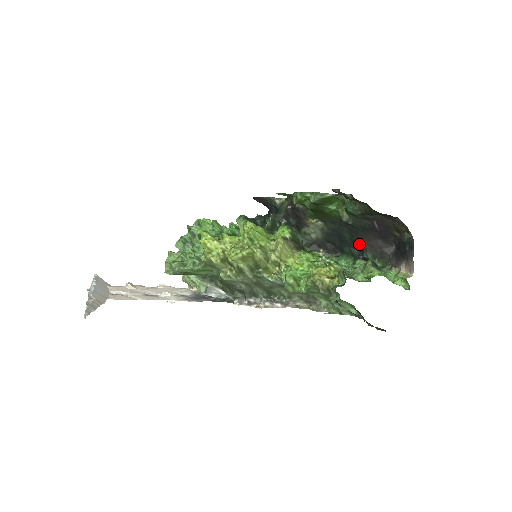
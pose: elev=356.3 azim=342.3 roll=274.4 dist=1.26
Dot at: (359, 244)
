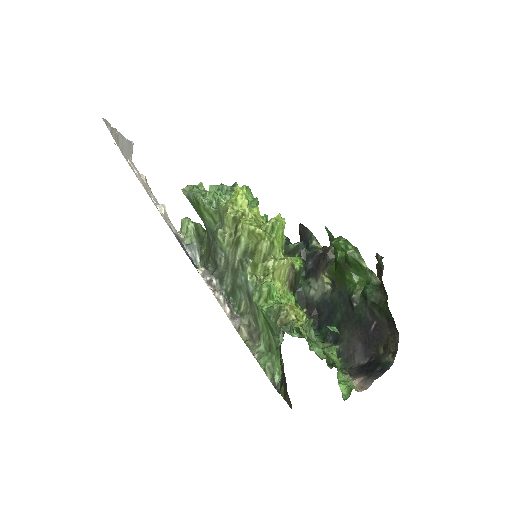
Dot at: (340, 333)
